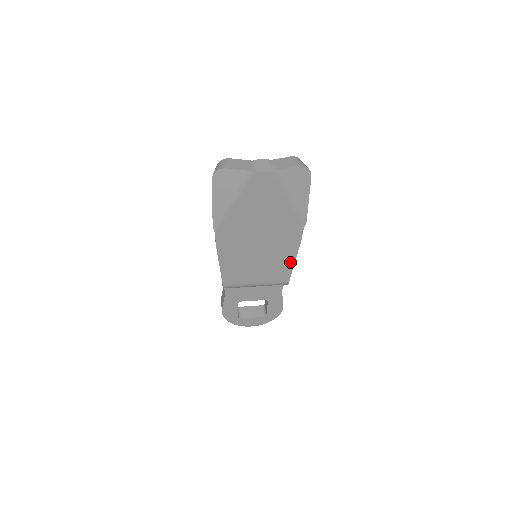
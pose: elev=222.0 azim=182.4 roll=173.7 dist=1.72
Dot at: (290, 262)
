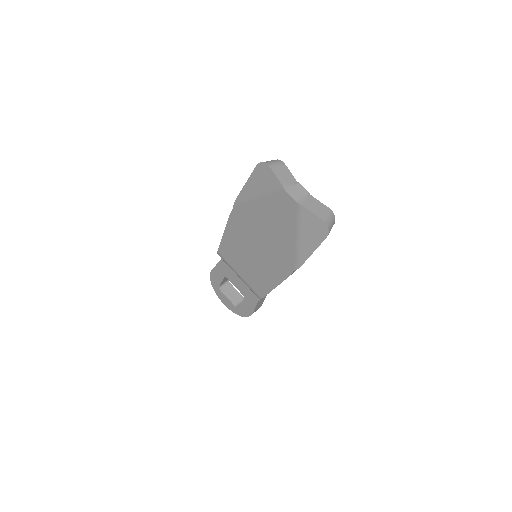
Dot at: (271, 285)
